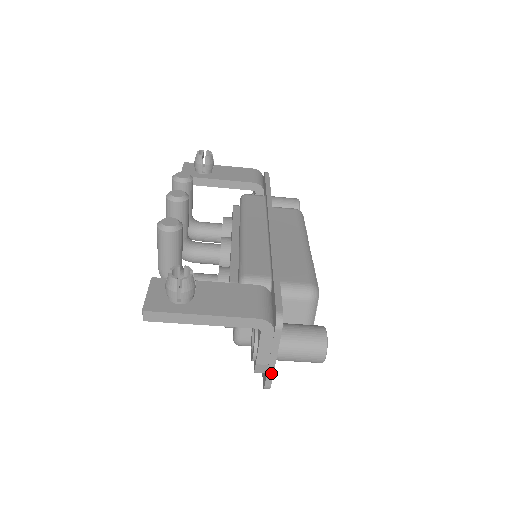
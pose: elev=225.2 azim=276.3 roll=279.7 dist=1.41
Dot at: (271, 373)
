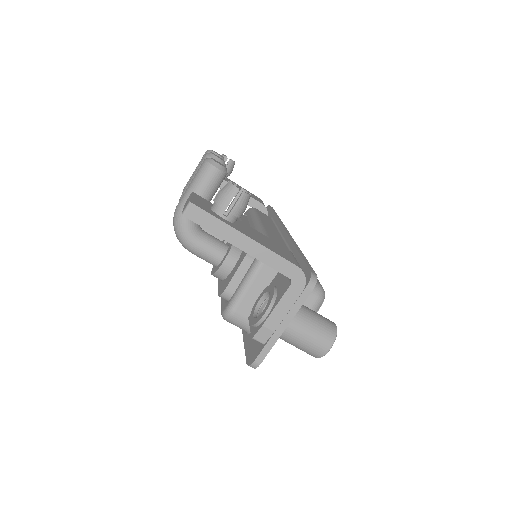
Dot at: (271, 344)
